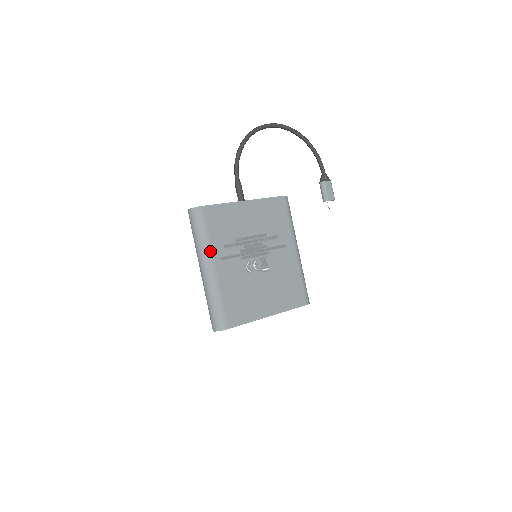
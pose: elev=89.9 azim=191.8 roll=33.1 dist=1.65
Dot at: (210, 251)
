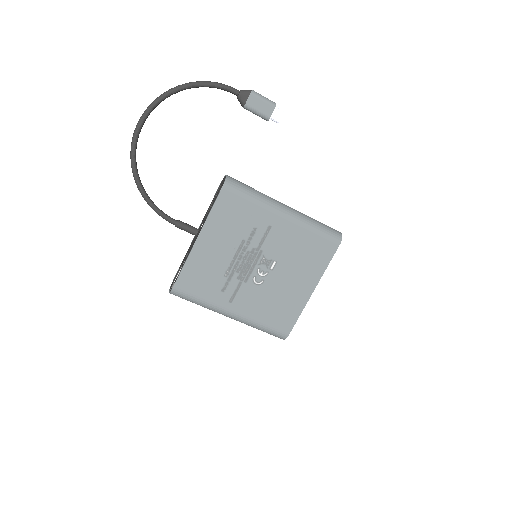
Dot at: (216, 307)
